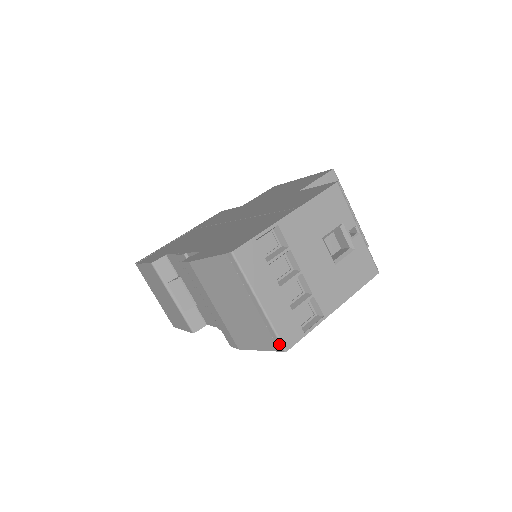
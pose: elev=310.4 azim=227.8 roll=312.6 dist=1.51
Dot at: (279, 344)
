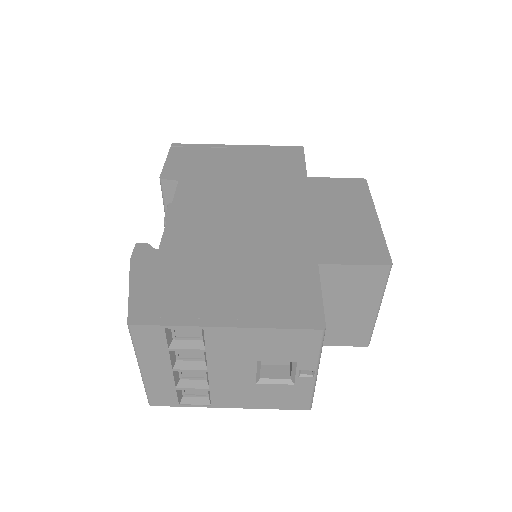
Dot at: (147, 397)
